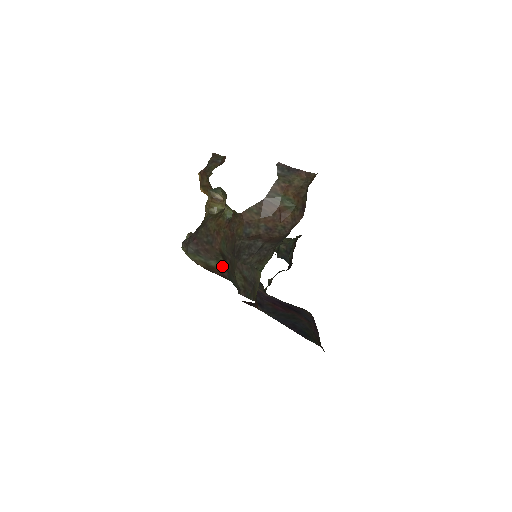
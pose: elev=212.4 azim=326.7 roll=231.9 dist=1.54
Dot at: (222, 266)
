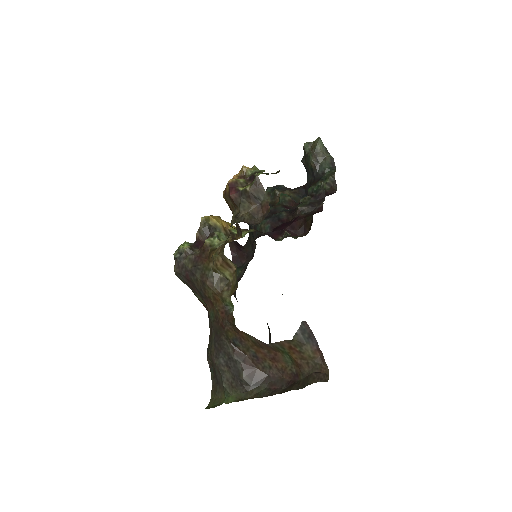
Dot at: (206, 306)
